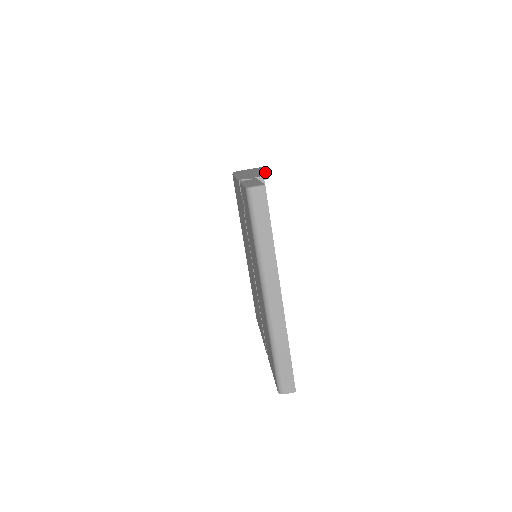
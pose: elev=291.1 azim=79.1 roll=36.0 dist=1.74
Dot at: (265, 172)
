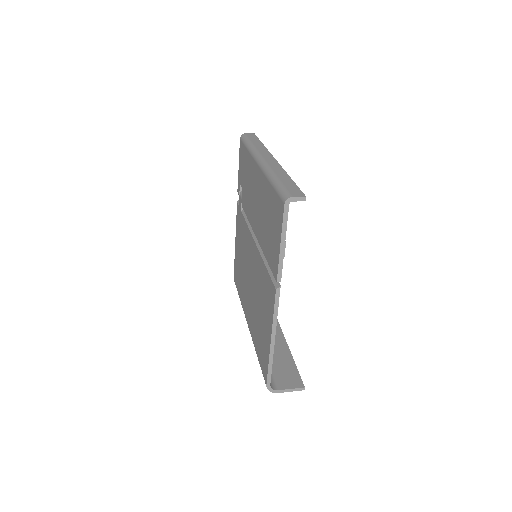
Dot at: occluded
